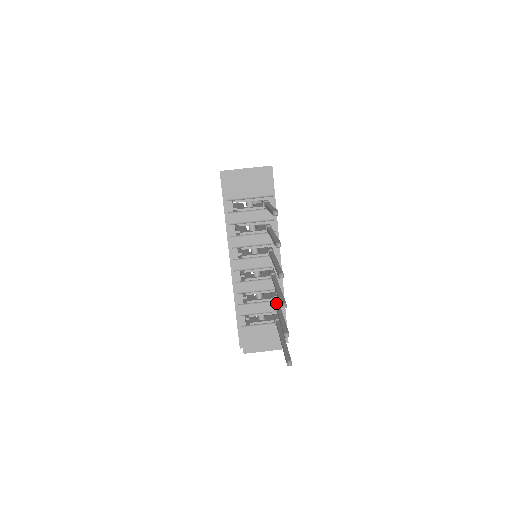
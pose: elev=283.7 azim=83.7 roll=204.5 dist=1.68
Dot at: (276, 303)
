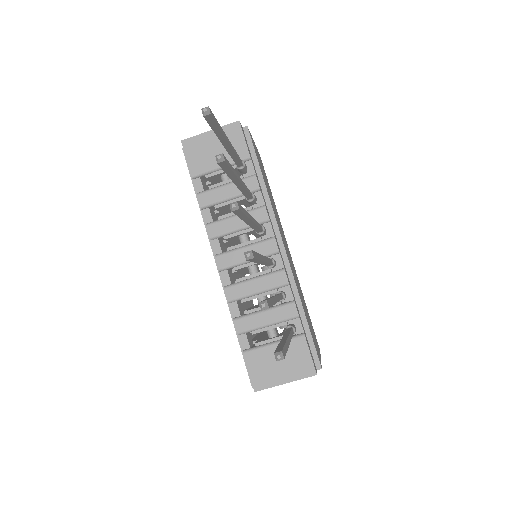
Dot at: occluded
